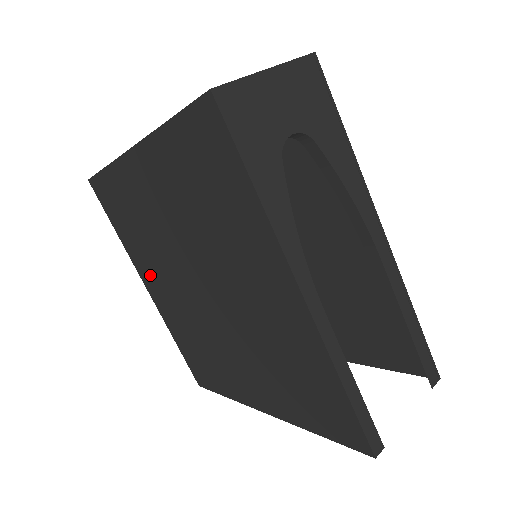
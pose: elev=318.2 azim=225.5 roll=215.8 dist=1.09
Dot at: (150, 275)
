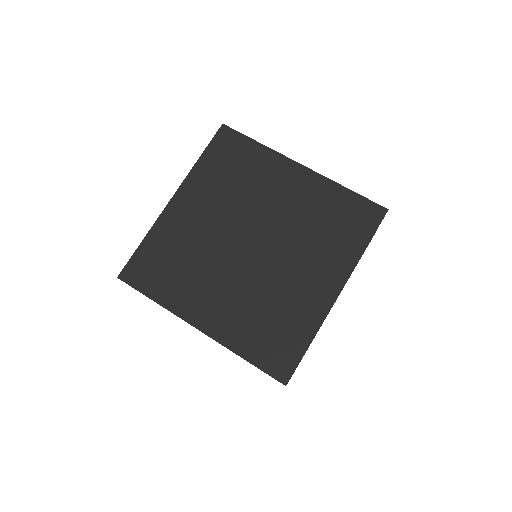
Dot at: (199, 301)
